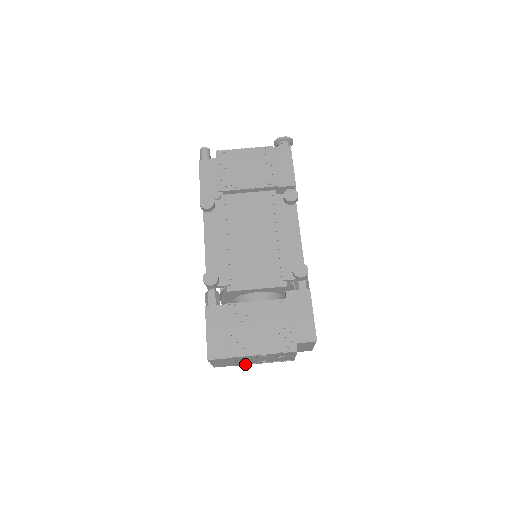
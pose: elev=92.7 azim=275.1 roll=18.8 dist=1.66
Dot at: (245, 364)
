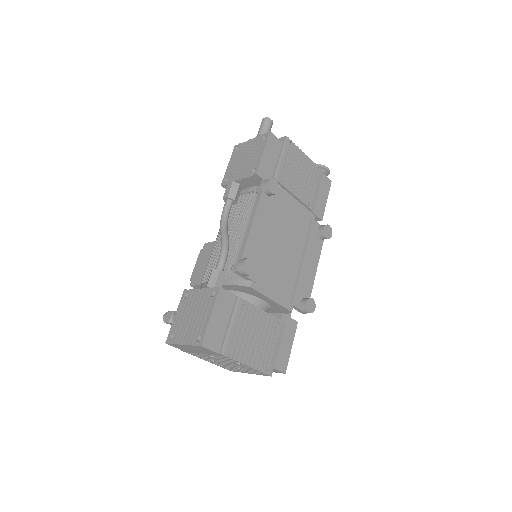
Dot at: (193, 354)
